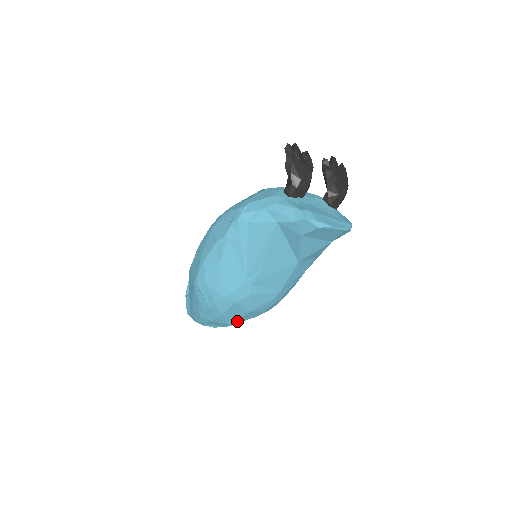
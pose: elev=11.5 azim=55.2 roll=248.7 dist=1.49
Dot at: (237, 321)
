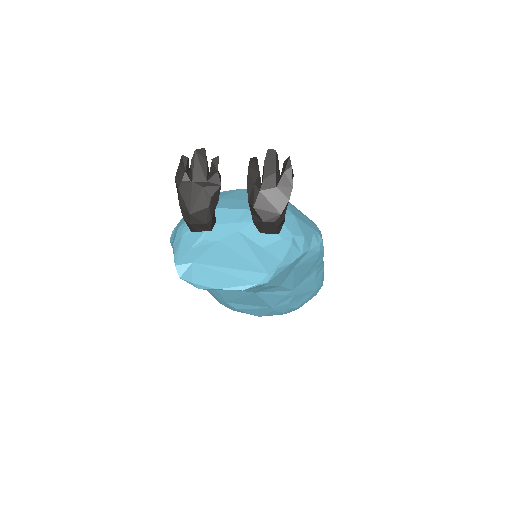
Dot at: occluded
